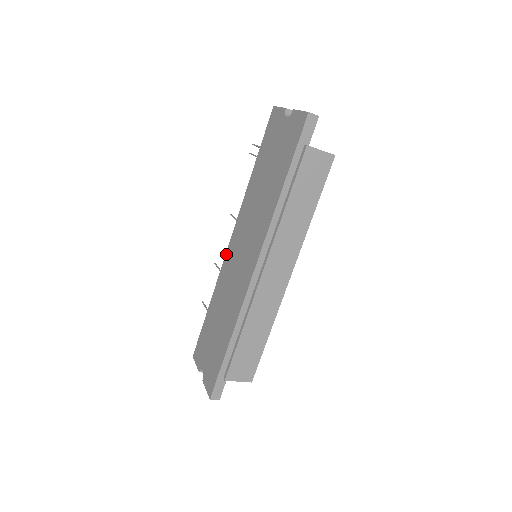
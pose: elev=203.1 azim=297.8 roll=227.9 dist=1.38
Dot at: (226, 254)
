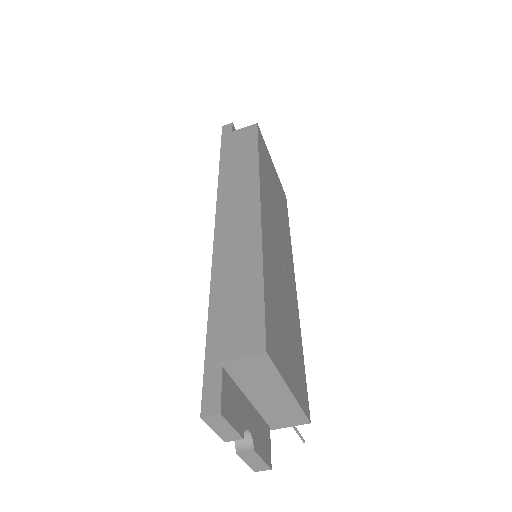
Dot at: occluded
